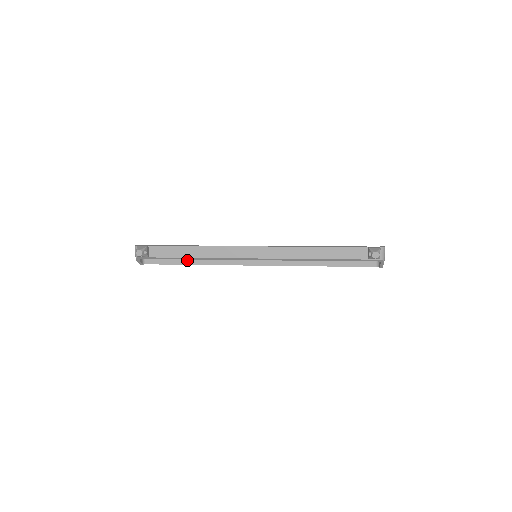
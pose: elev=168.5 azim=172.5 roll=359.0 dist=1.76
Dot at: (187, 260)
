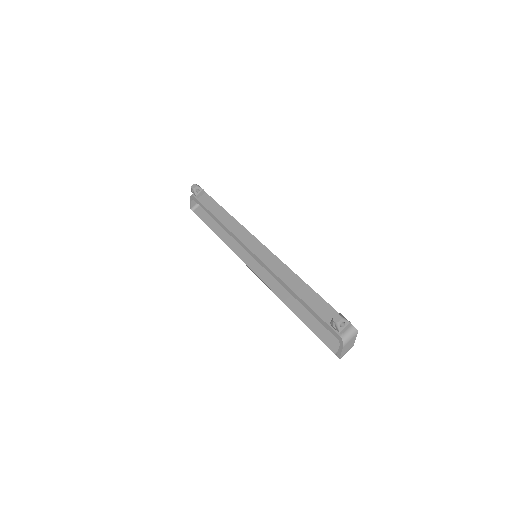
Dot at: (216, 227)
